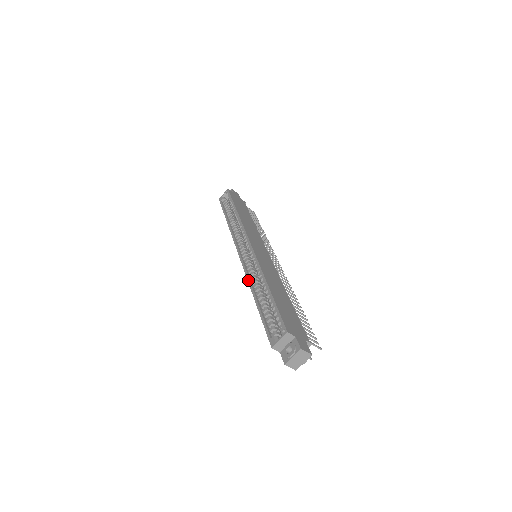
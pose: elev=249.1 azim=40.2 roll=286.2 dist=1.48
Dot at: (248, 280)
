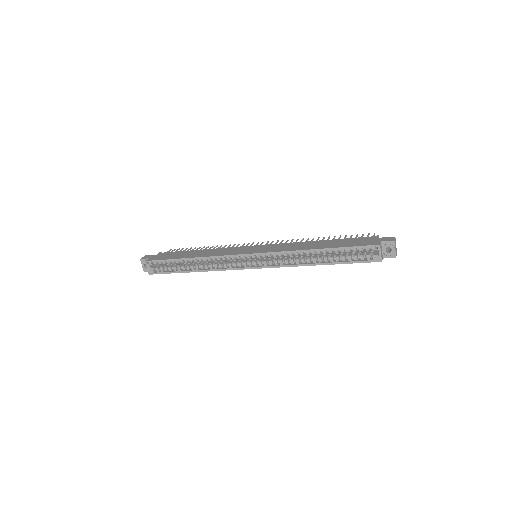
Dot at: (294, 266)
